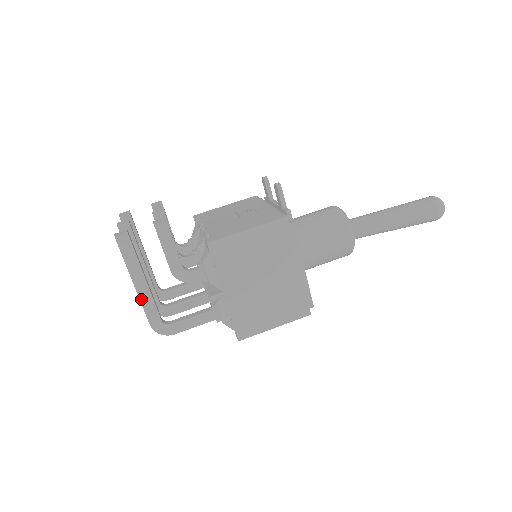
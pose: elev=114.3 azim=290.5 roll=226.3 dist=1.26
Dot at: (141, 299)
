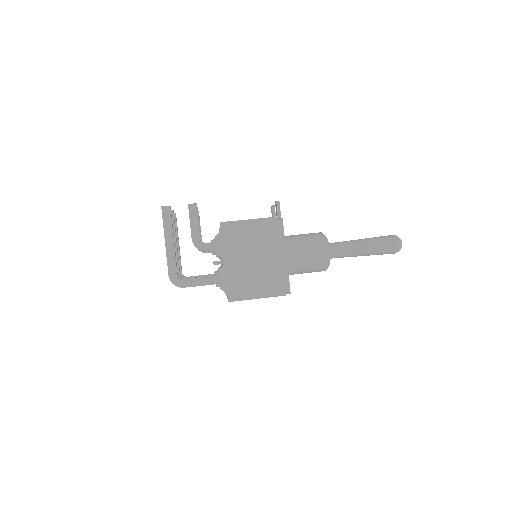
Dot at: (167, 255)
